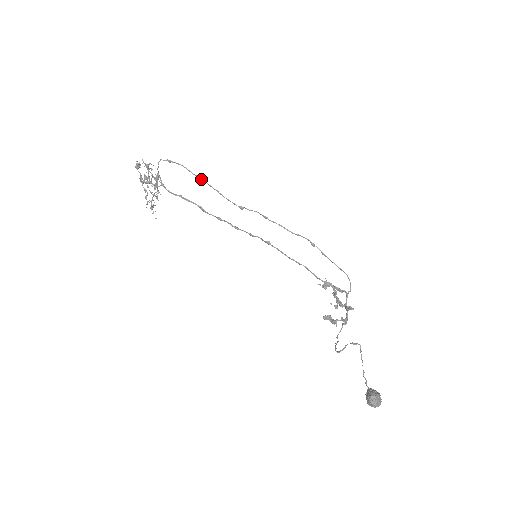
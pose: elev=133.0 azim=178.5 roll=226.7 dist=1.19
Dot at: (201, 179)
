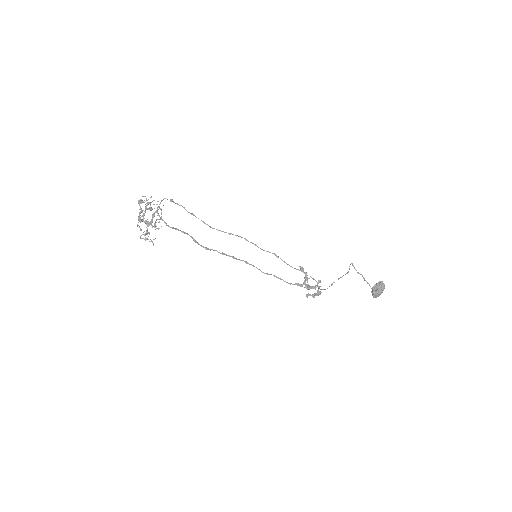
Dot at: (195, 216)
